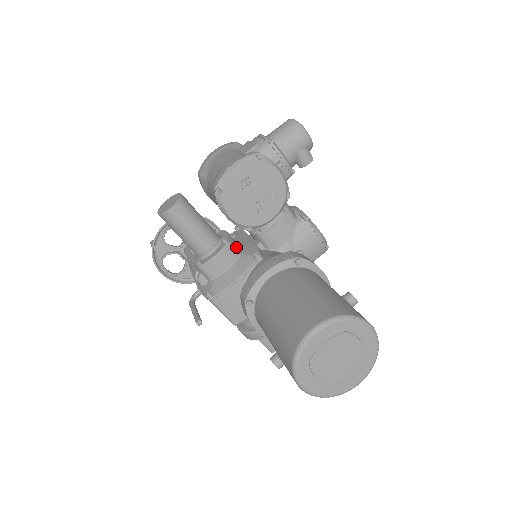
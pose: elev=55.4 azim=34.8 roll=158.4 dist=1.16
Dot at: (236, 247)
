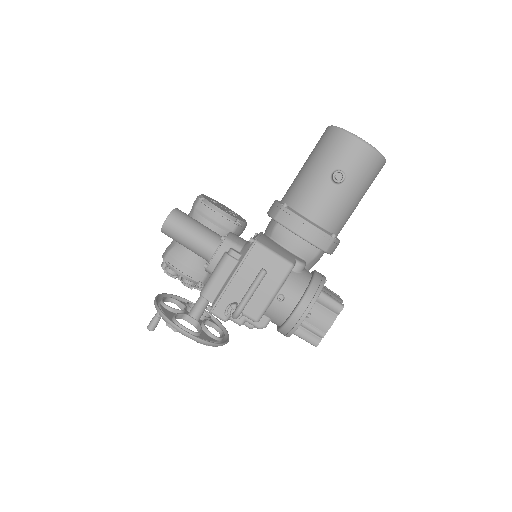
Dot at: occluded
